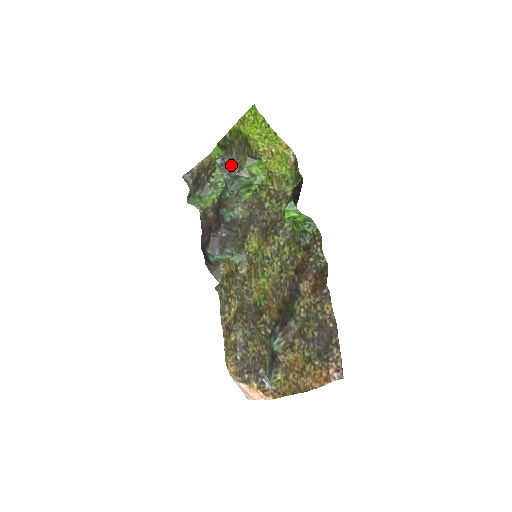
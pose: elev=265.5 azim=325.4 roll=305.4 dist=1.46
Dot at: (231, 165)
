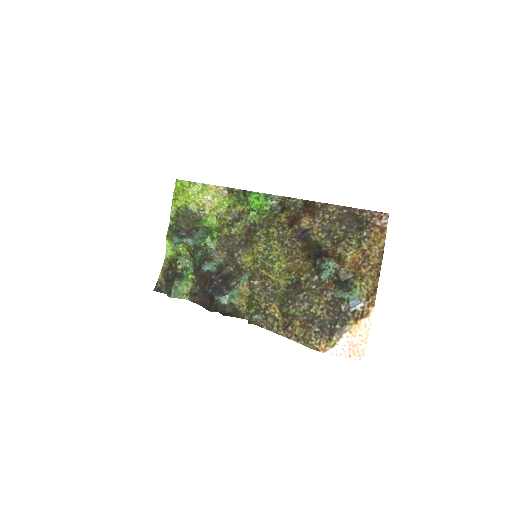
Dot at: (187, 233)
